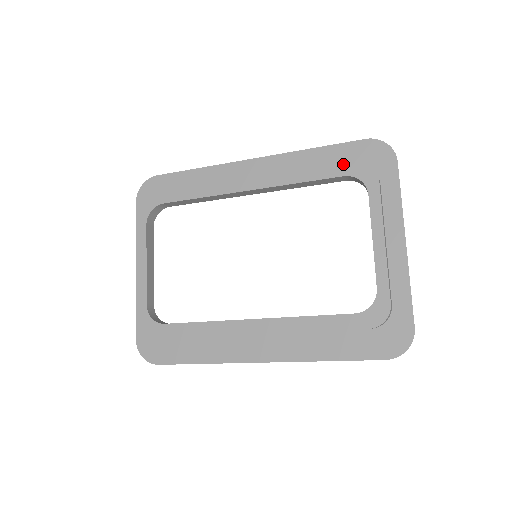
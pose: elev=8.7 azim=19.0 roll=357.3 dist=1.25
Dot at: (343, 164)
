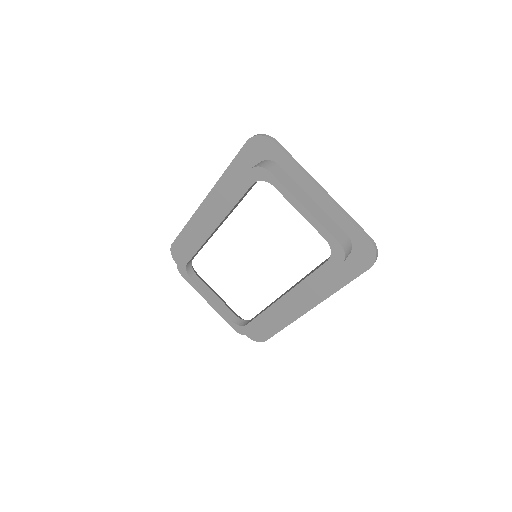
Dot at: (245, 178)
